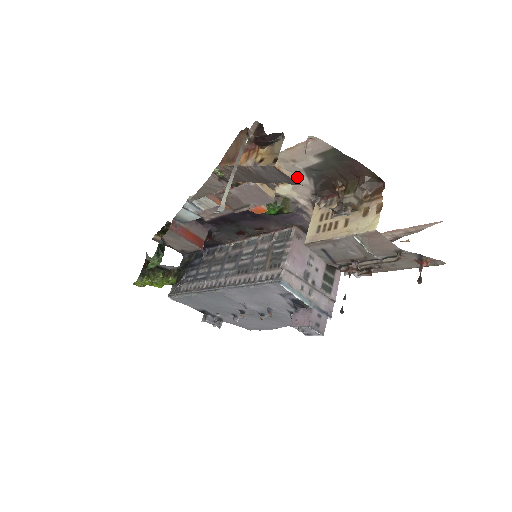
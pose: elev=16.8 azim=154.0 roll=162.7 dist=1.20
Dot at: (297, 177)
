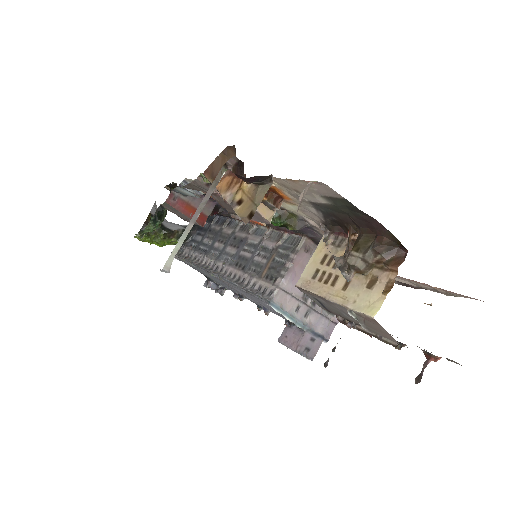
Dot at: (303, 204)
